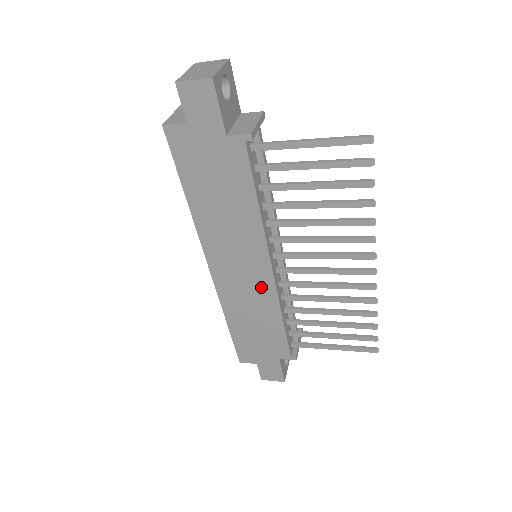
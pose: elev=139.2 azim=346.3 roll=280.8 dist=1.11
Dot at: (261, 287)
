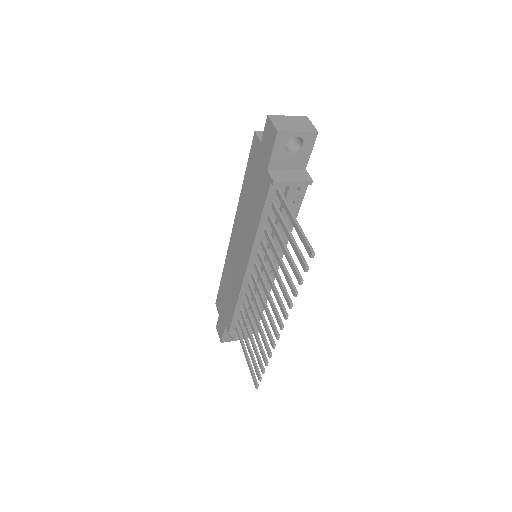
Dot at: (239, 273)
